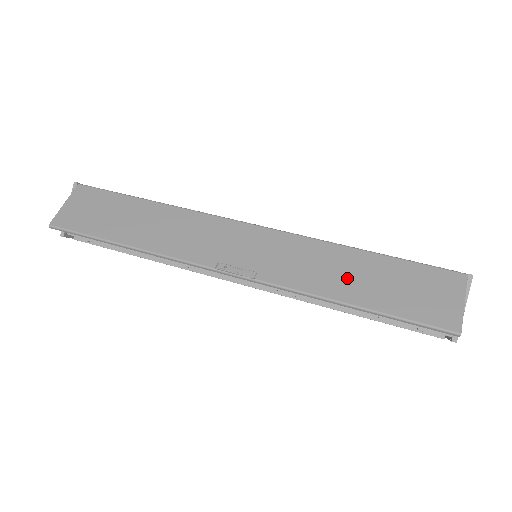
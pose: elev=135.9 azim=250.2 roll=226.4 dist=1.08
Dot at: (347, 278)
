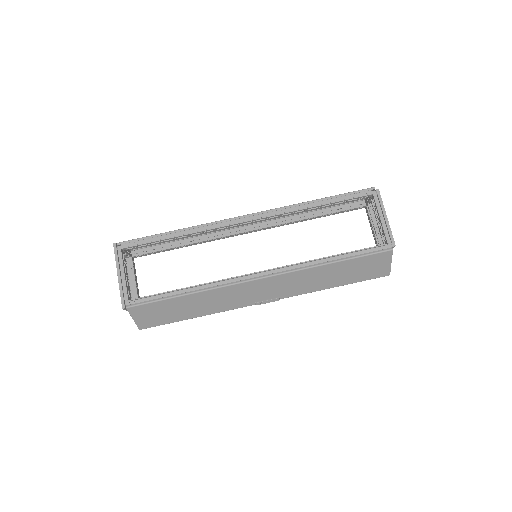
Dot at: (328, 279)
